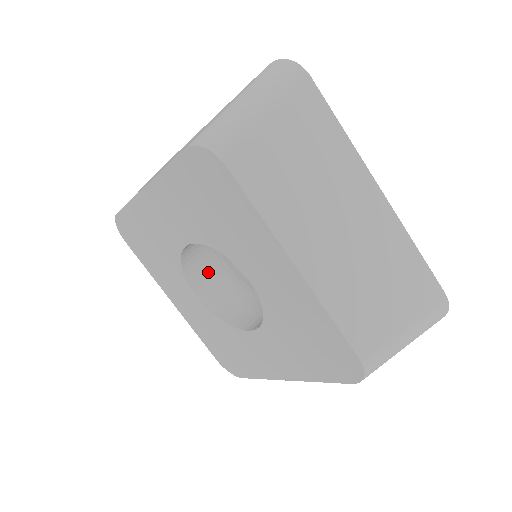
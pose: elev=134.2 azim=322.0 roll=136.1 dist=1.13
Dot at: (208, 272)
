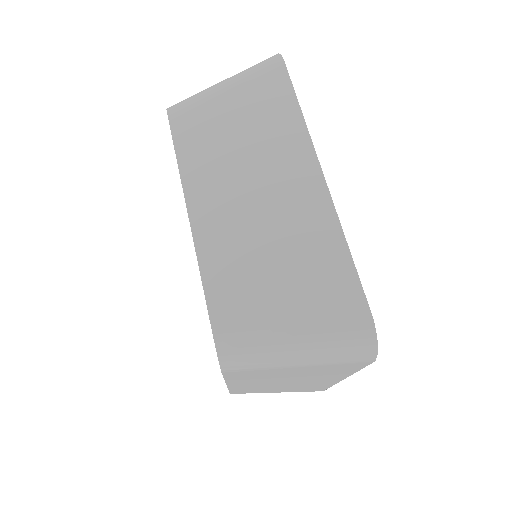
Dot at: occluded
